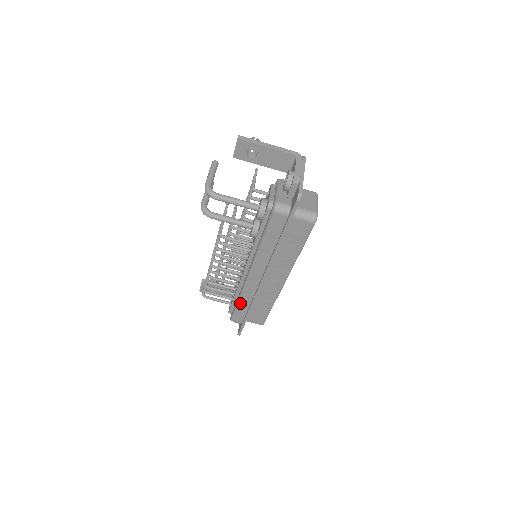
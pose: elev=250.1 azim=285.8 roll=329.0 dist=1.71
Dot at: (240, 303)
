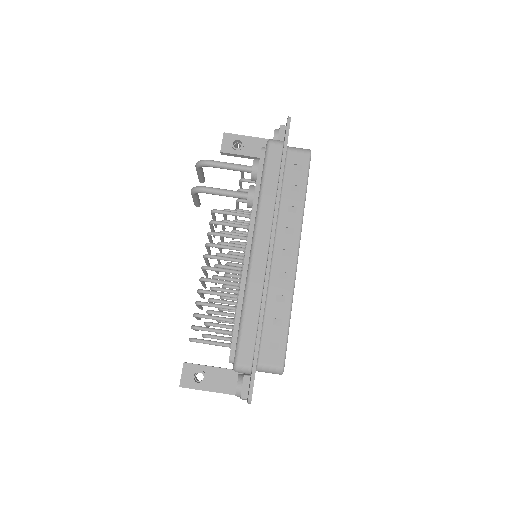
Dot at: (246, 313)
